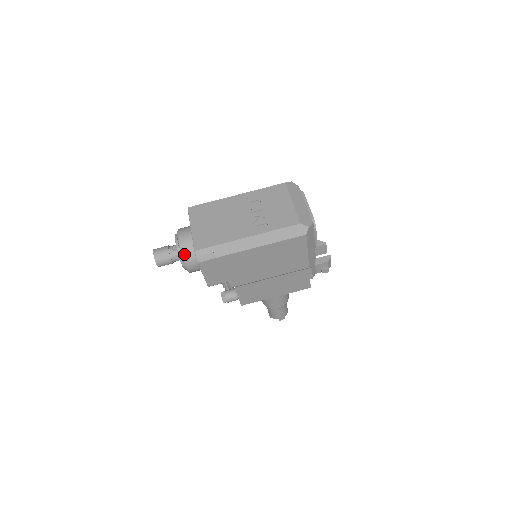
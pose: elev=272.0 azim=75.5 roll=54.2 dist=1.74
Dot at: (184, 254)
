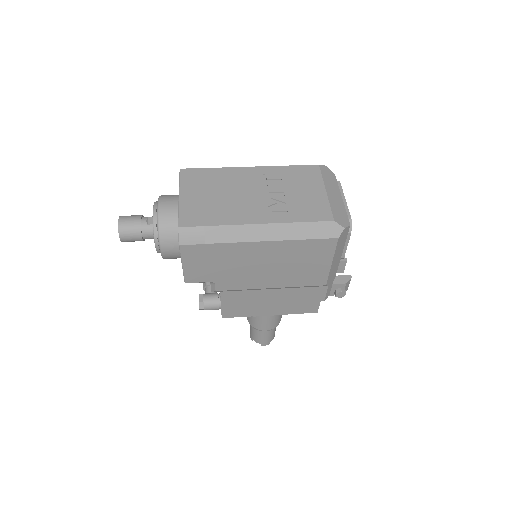
Dot at: (162, 230)
